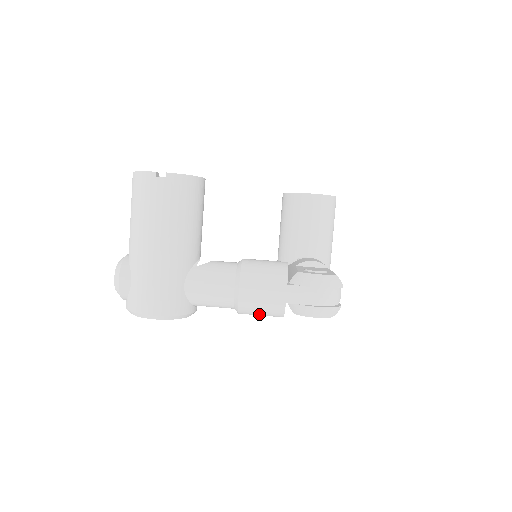
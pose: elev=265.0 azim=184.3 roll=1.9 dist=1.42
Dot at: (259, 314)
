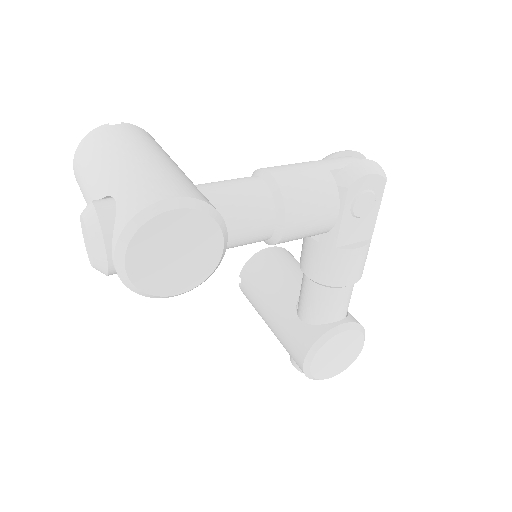
Dot at: (310, 202)
